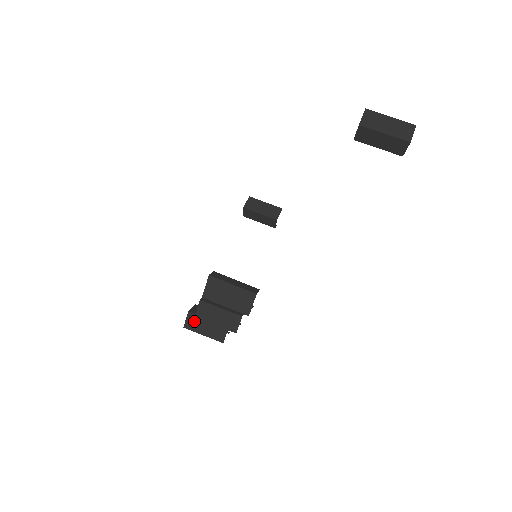
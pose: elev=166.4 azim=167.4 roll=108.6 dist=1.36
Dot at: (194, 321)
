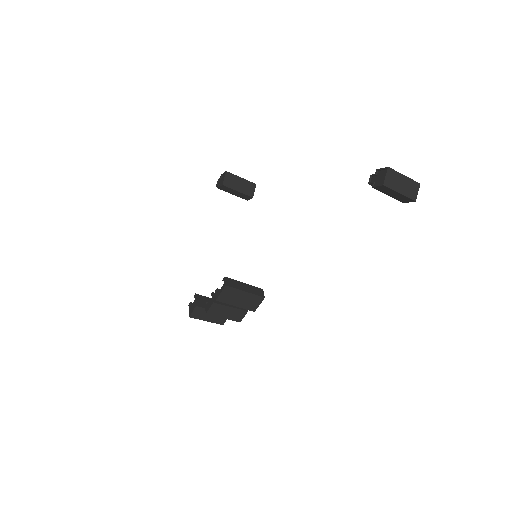
Dot at: (200, 312)
